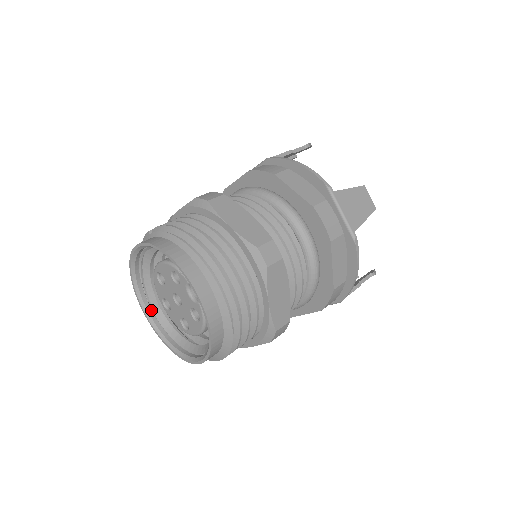
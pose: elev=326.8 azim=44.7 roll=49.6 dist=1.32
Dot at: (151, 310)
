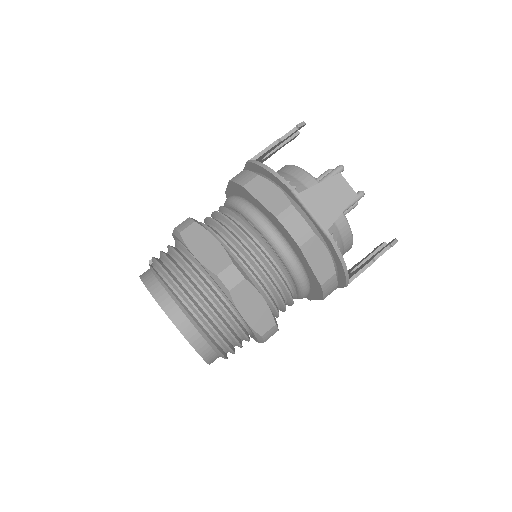
Dot at: occluded
